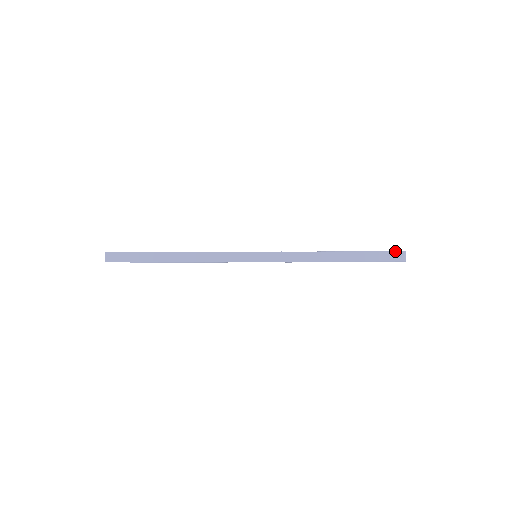
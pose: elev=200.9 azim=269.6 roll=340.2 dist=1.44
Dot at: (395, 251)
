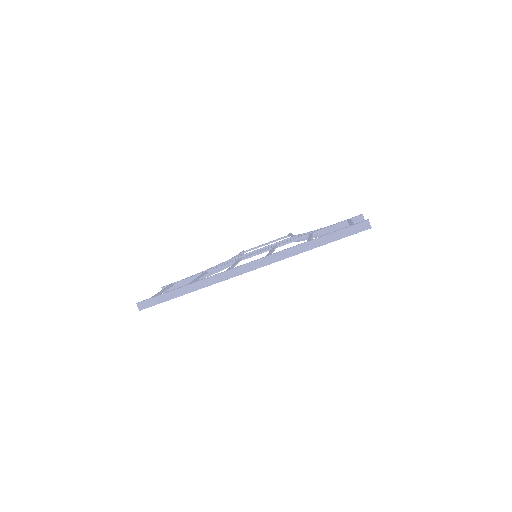
Dot at: (359, 223)
